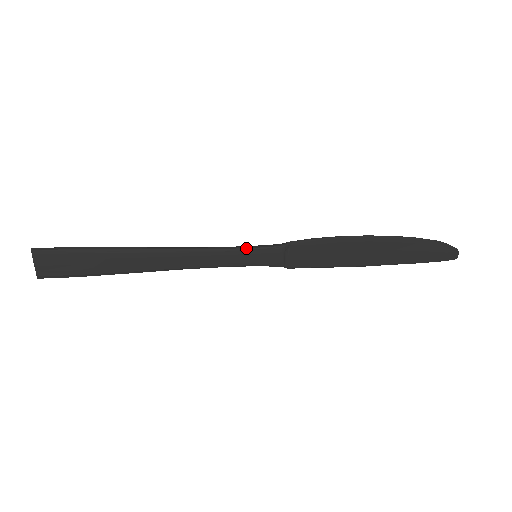
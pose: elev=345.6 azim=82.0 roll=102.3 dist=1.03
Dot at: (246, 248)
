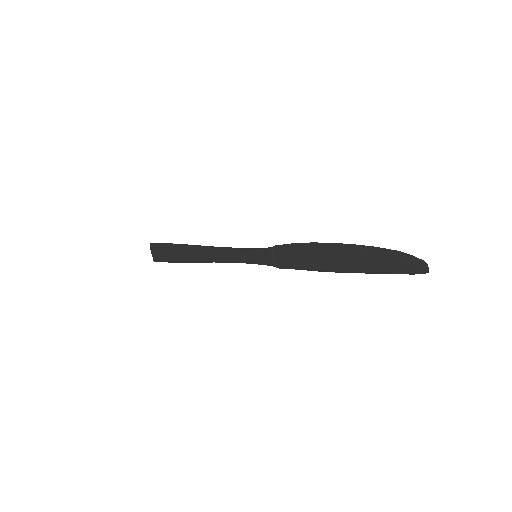
Dot at: (247, 249)
